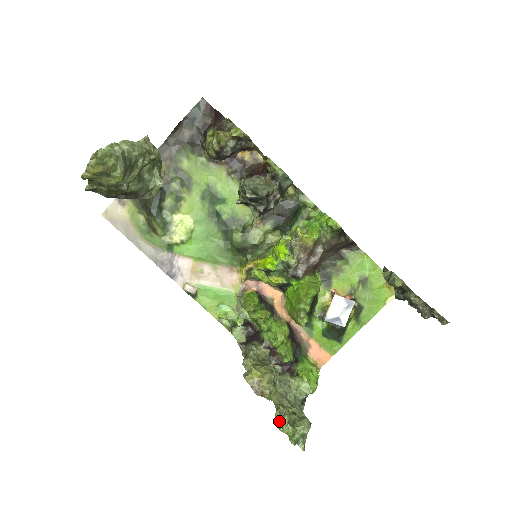
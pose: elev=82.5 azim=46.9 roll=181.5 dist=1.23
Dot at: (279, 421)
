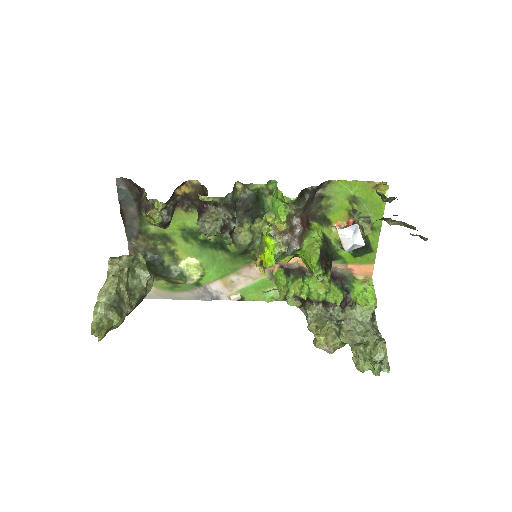
Dot at: (357, 366)
